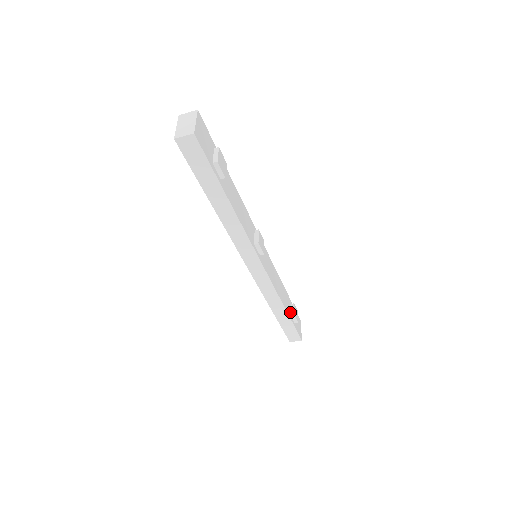
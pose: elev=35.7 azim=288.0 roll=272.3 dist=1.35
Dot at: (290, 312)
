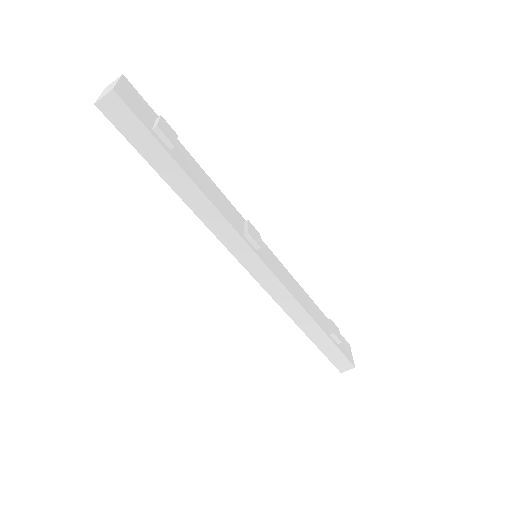
Dot at: (326, 329)
